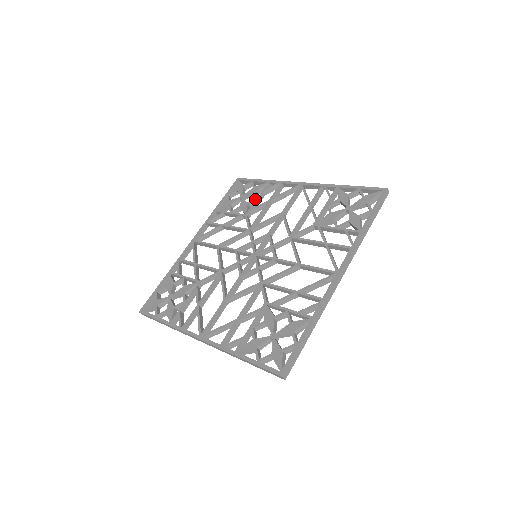
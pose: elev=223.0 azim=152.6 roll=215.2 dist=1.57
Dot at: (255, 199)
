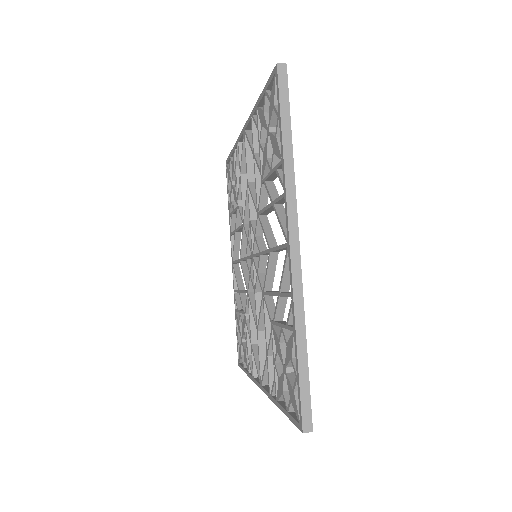
Dot at: occluded
